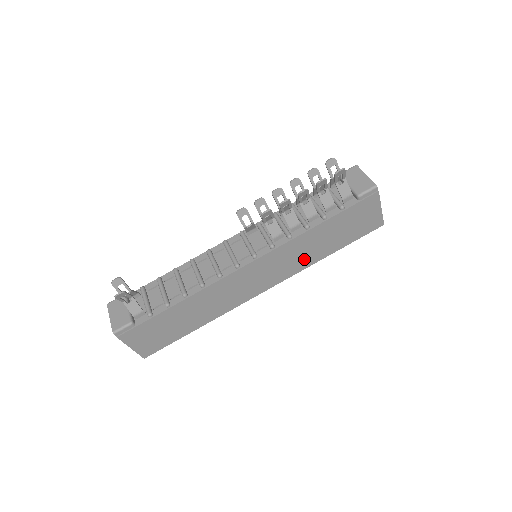
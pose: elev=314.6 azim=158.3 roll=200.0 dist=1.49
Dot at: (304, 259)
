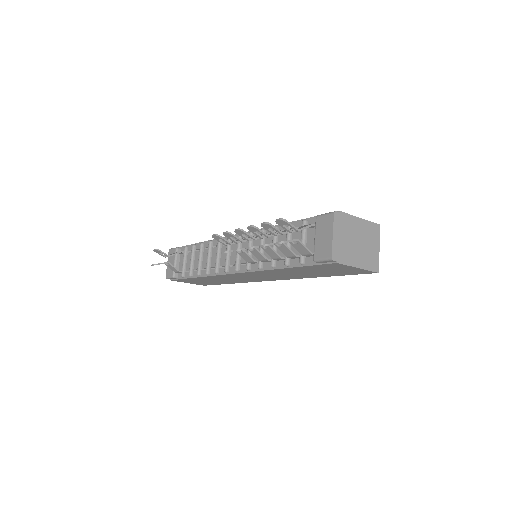
Dot at: (293, 276)
